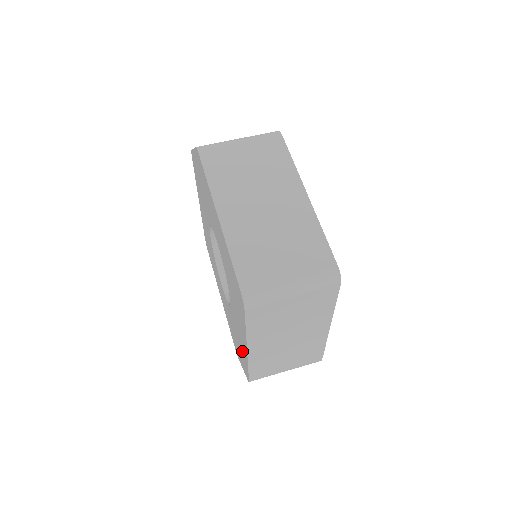
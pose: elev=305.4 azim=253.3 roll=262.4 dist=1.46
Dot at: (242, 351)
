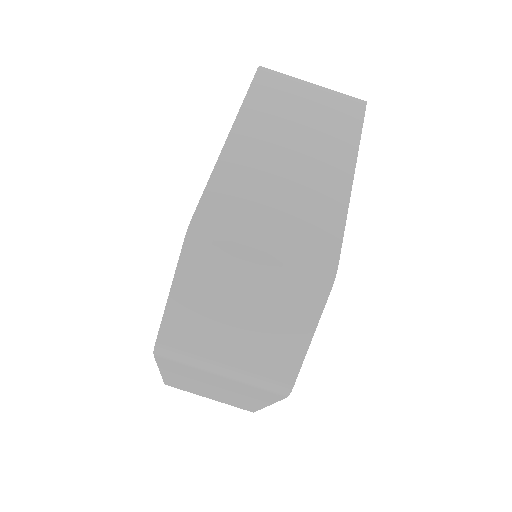
Dot at: occluded
